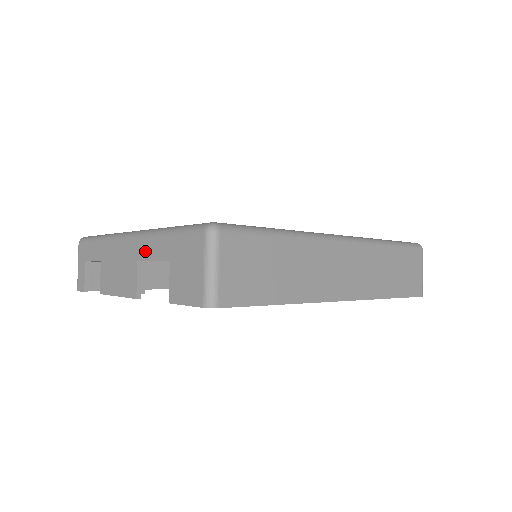
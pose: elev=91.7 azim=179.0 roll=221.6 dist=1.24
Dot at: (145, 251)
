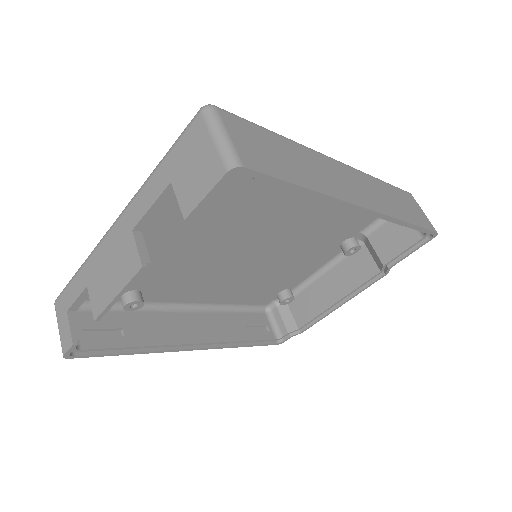
Dot at: (138, 209)
